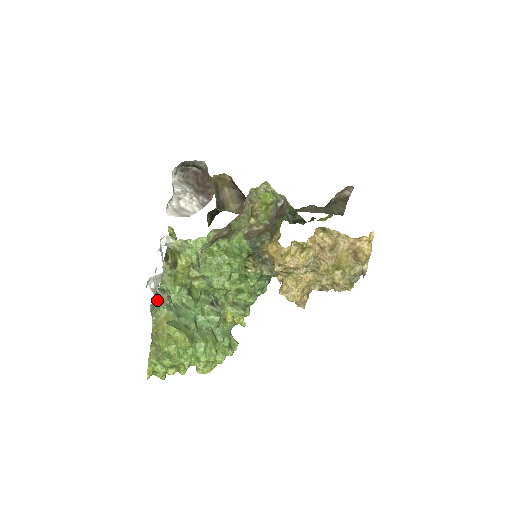
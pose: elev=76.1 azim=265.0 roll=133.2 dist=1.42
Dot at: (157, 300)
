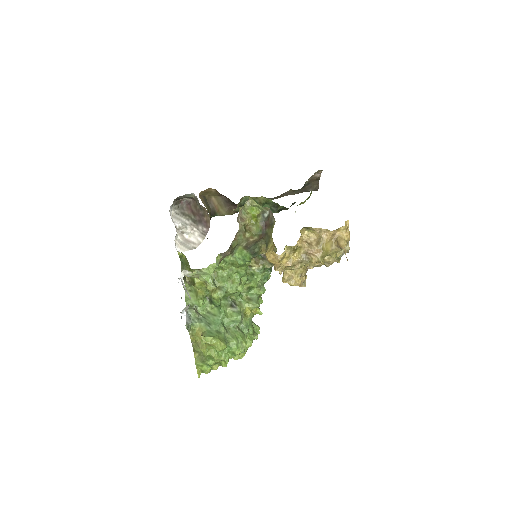
Dot at: (188, 317)
